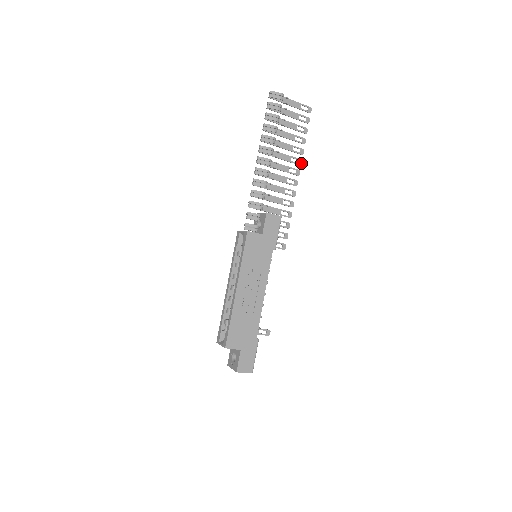
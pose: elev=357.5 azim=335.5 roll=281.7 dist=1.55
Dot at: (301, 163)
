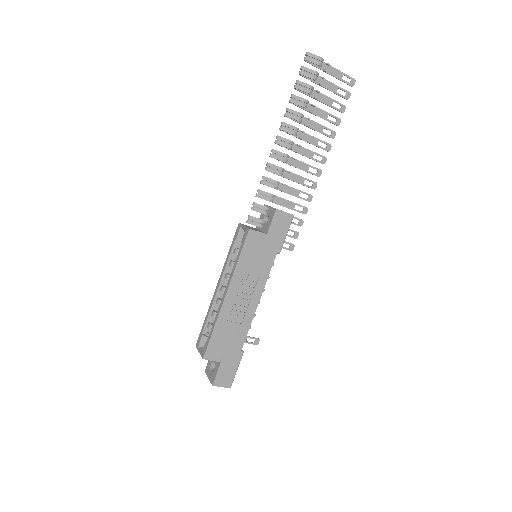
Dot at: (330, 149)
